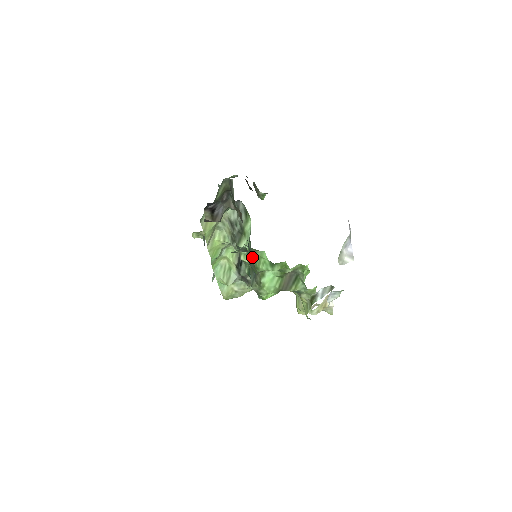
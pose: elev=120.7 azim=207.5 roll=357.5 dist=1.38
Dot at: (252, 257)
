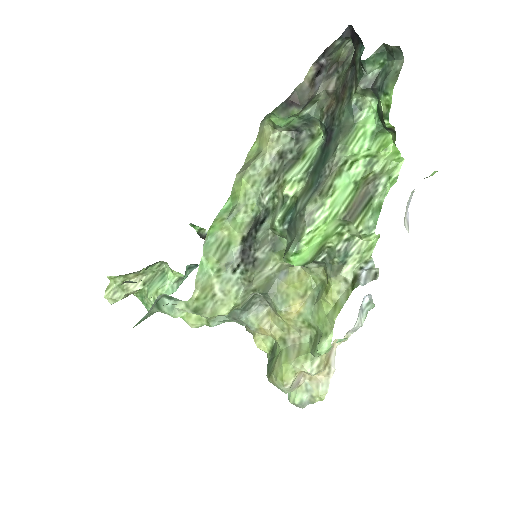
Dot at: (345, 132)
